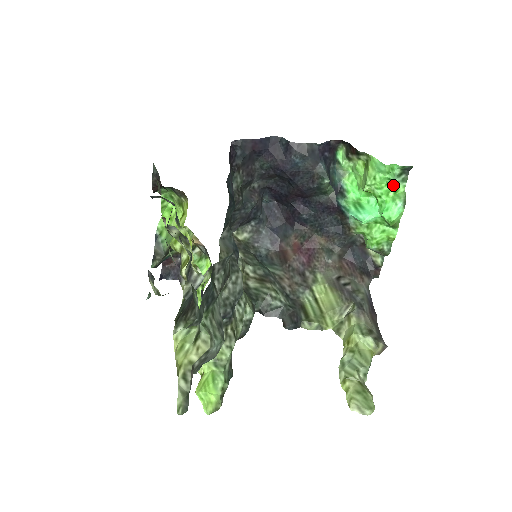
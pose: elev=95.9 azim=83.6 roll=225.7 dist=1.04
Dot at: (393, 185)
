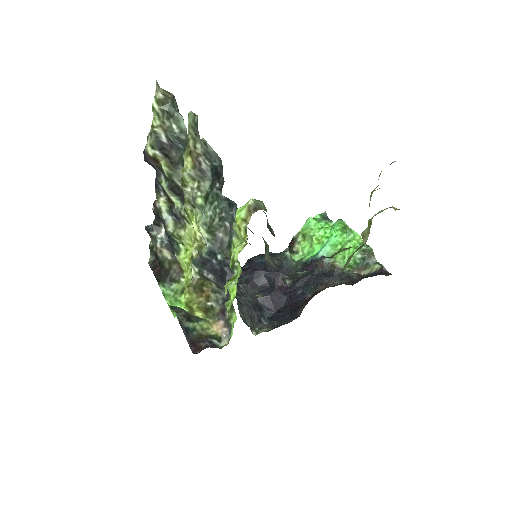
Dot at: (326, 225)
